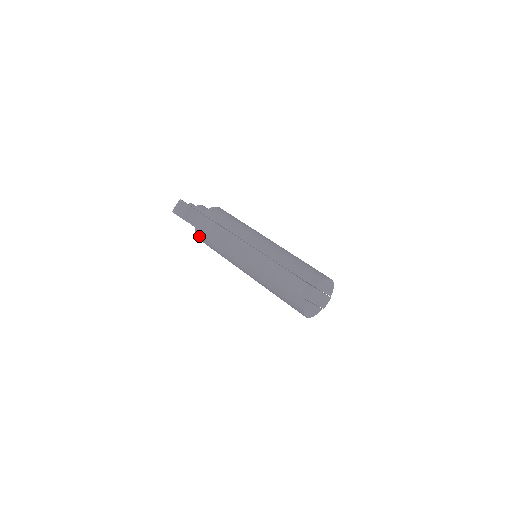
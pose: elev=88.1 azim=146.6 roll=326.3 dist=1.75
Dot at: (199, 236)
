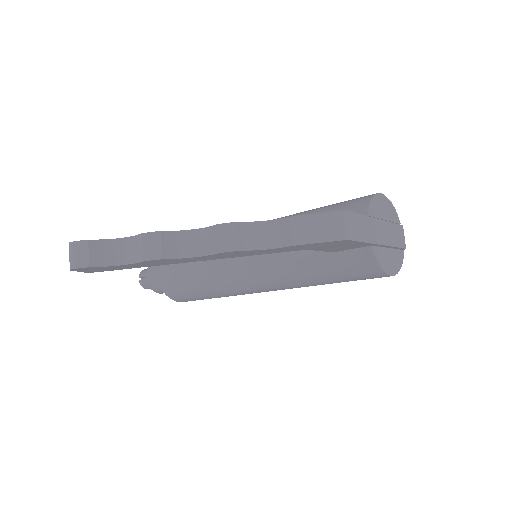
Dot at: (174, 296)
